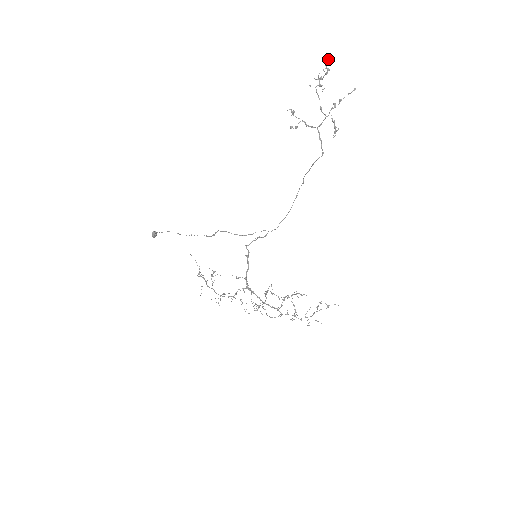
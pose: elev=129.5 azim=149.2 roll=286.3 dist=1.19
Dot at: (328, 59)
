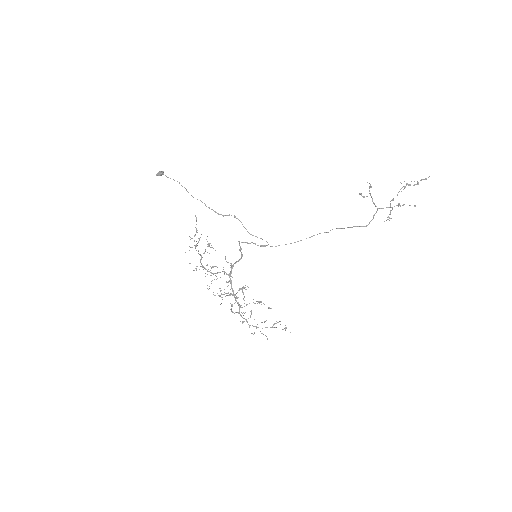
Dot at: (425, 179)
